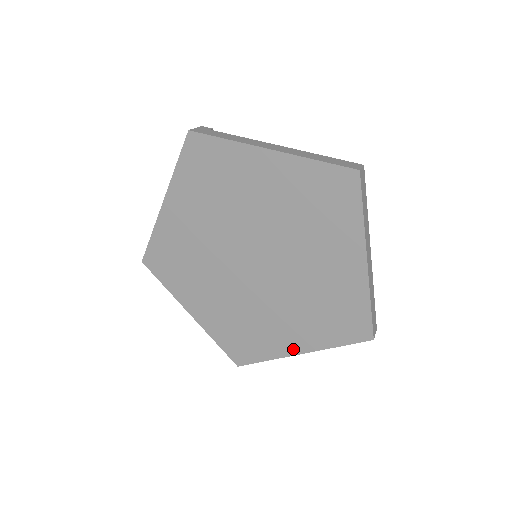
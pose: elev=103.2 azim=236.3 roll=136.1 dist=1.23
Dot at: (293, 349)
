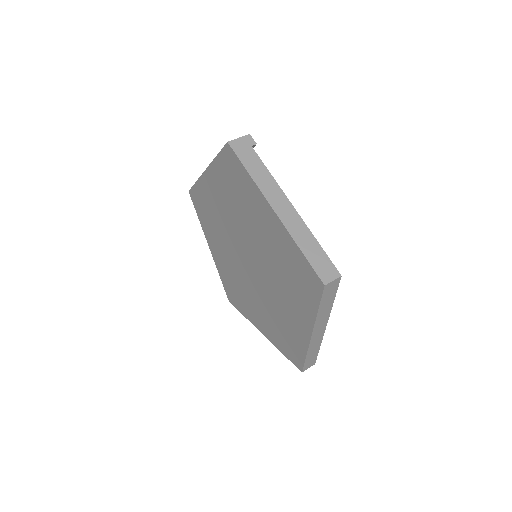
Dot at: (259, 327)
